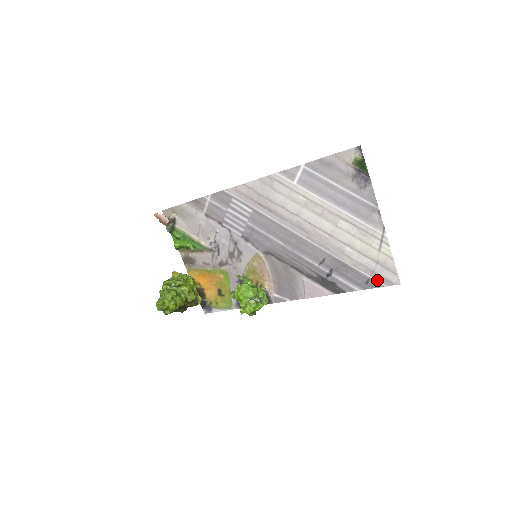
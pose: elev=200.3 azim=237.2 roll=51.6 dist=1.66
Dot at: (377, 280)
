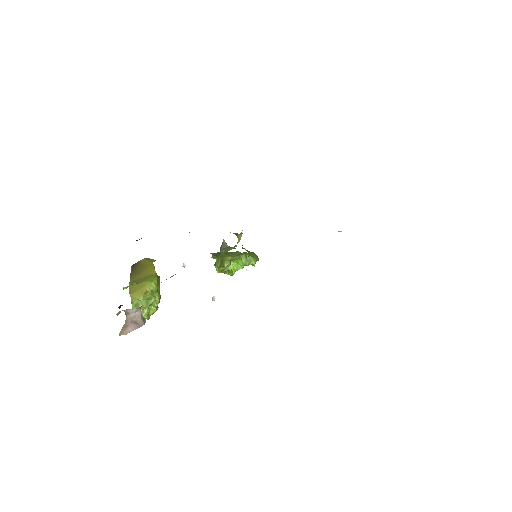
Dot at: occluded
